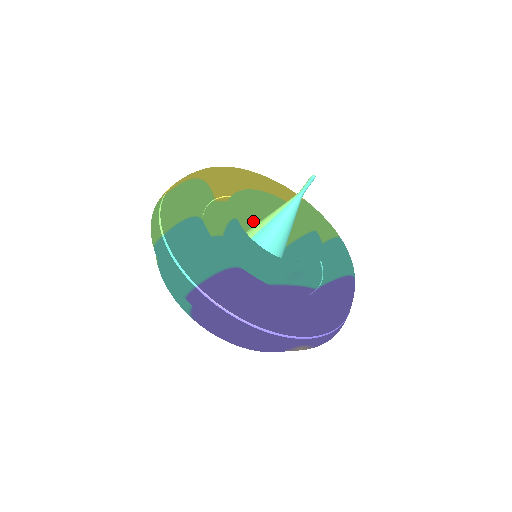
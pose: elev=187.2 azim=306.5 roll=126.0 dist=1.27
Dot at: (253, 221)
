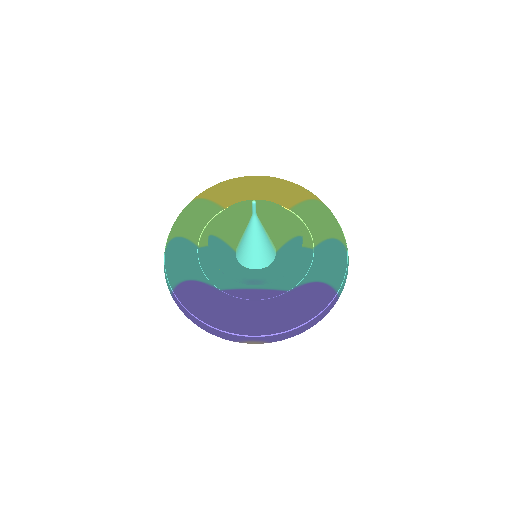
Dot at: occluded
